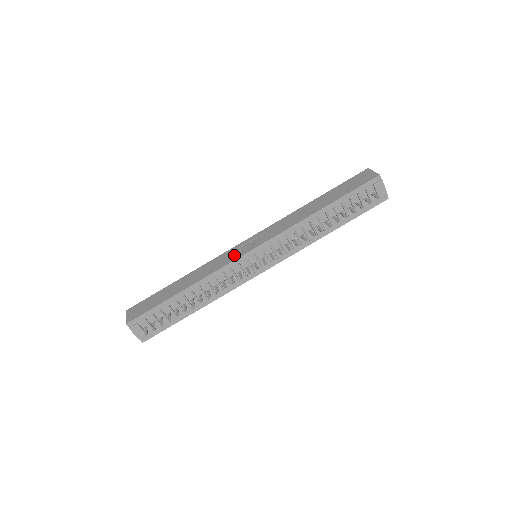
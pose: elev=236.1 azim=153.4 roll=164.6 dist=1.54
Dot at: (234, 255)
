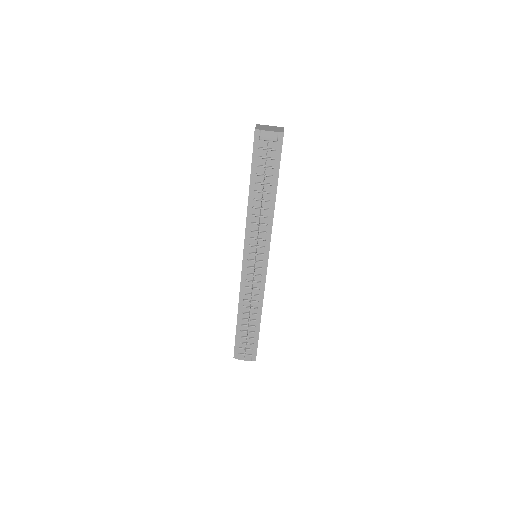
Dot at: occluded
